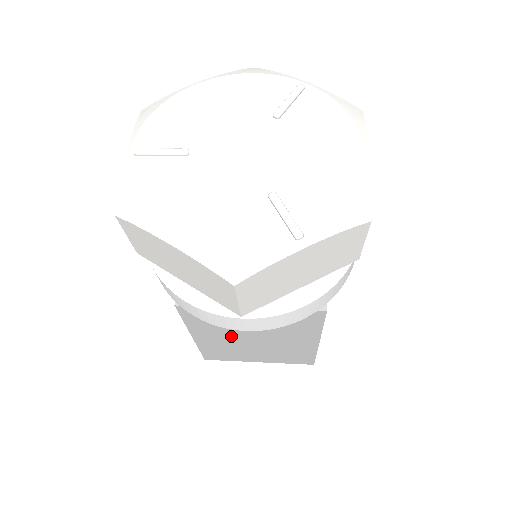
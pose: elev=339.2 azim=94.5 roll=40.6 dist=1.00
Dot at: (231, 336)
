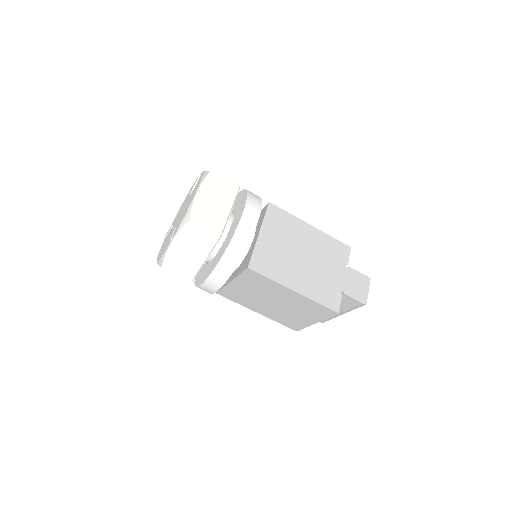
Dot at: (265, 305)
